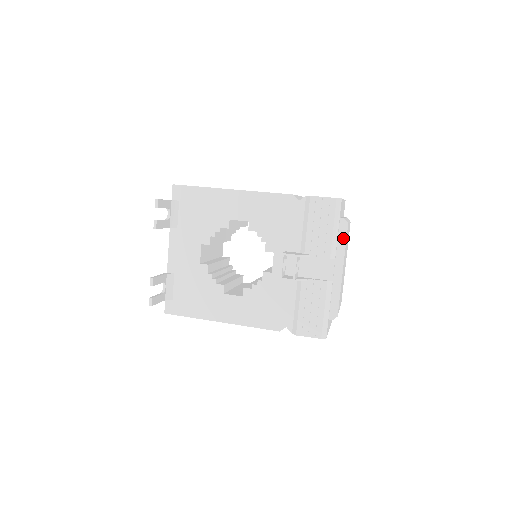
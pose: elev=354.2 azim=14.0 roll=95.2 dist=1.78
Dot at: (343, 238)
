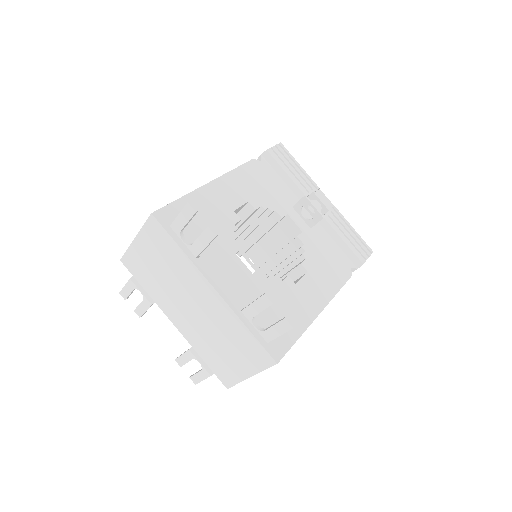
Dot at: occluded
